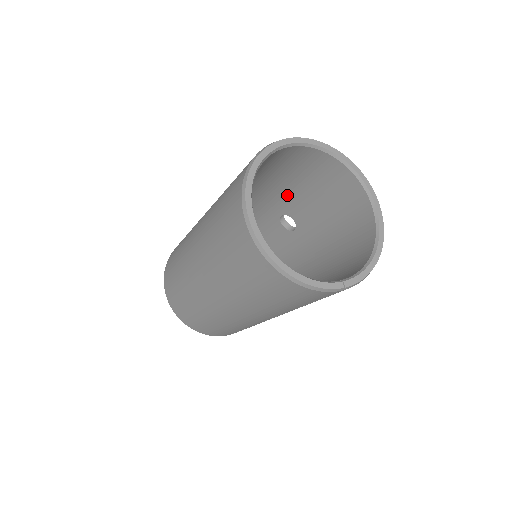
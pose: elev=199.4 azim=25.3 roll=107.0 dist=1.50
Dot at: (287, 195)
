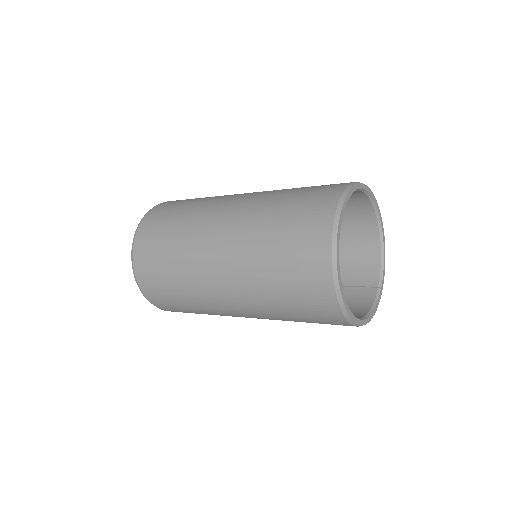
Dot at: occluded
